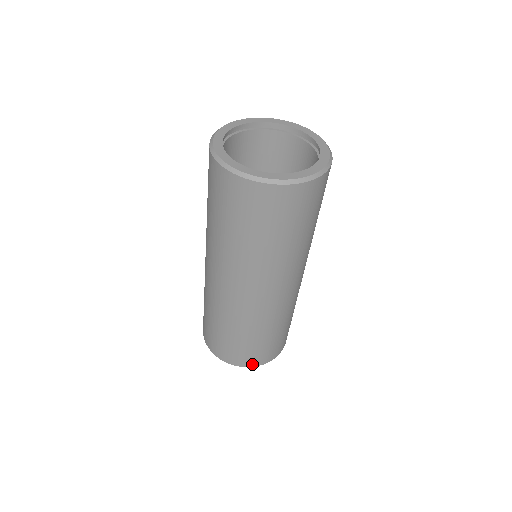
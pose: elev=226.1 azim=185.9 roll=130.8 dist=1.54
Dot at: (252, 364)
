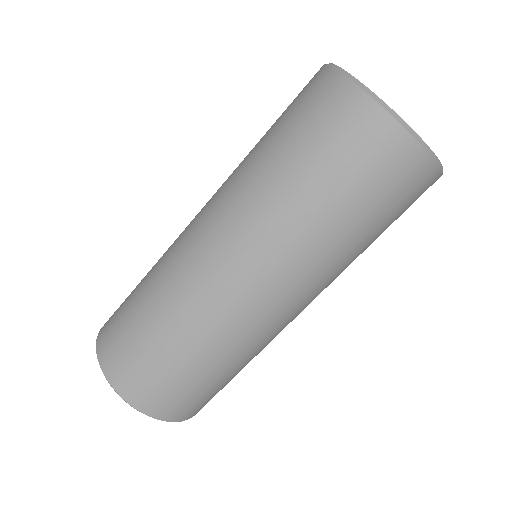
Dot at: (105, 362)
